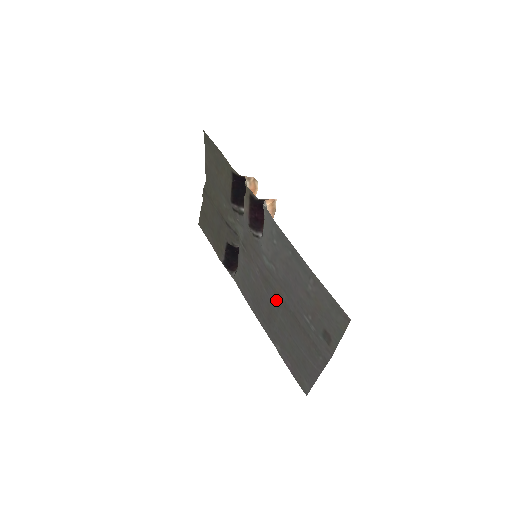
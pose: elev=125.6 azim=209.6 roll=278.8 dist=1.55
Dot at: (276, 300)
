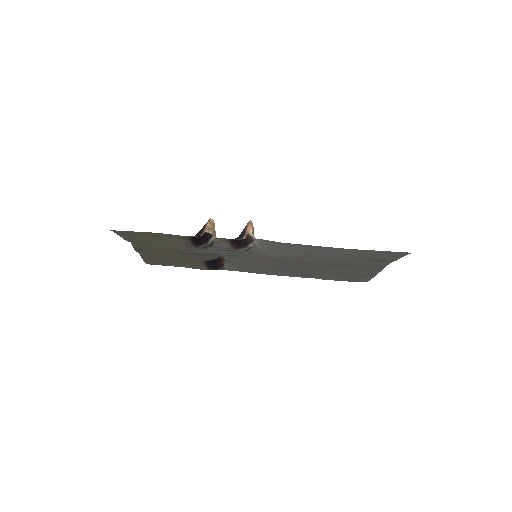
Dot at: (301, 264)
